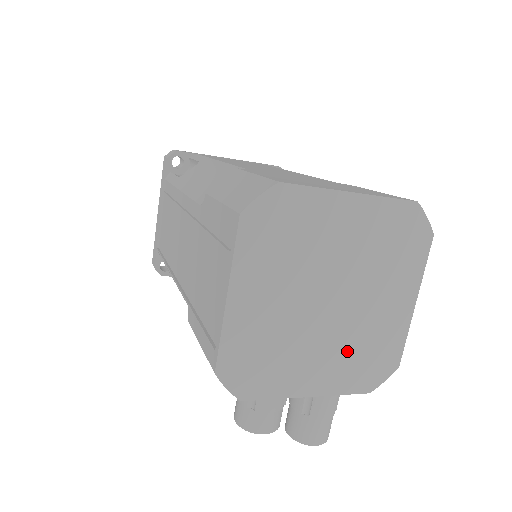
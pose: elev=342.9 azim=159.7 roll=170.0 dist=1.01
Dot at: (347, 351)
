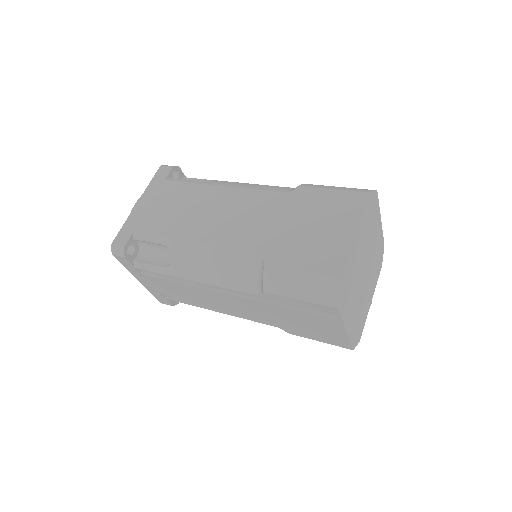
Dot at: (373, 272)
